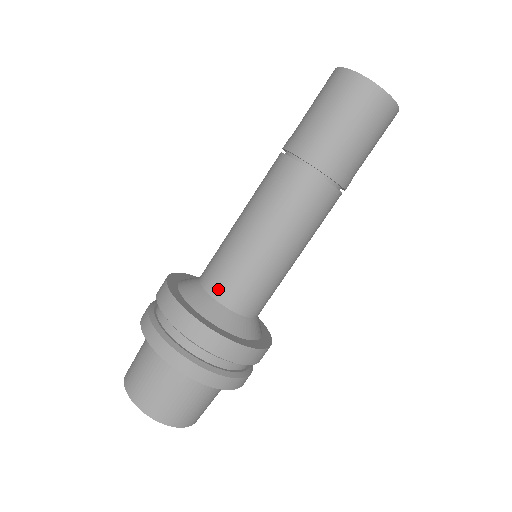
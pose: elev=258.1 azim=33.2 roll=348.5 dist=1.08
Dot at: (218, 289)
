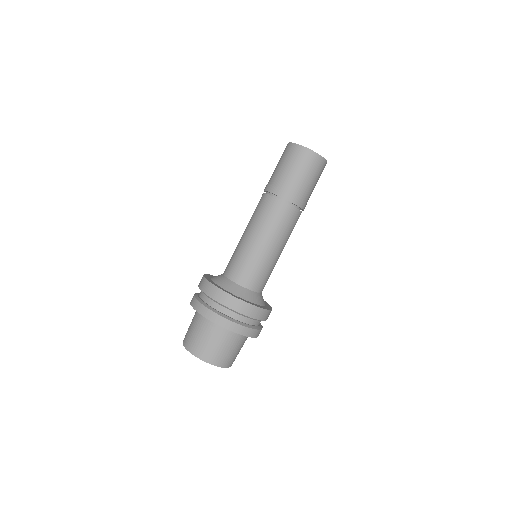
Dot at: (226, 269)
